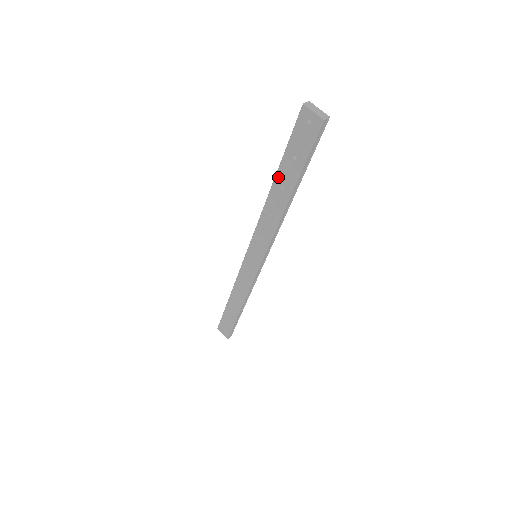
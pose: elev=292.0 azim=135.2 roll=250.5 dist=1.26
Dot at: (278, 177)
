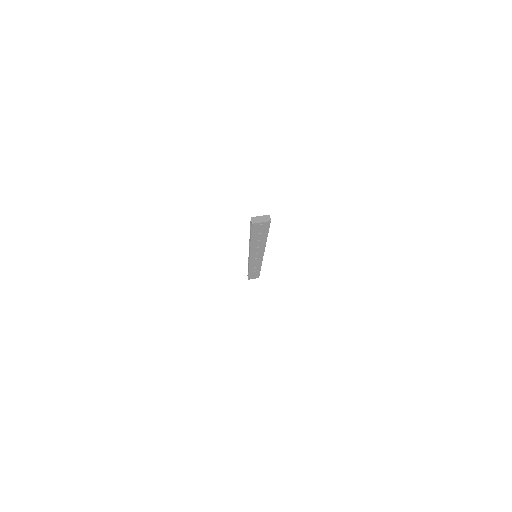
Dot at: (253, 240)
